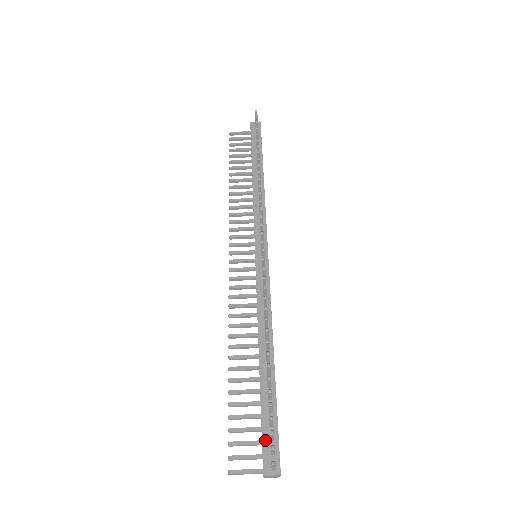
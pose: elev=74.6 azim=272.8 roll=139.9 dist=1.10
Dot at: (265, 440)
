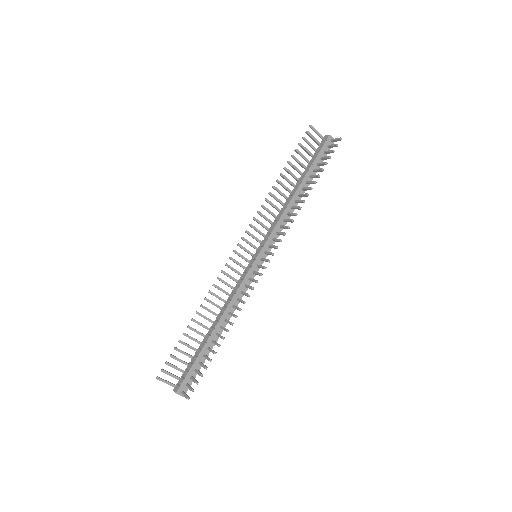
Dot at: (188, 376)
